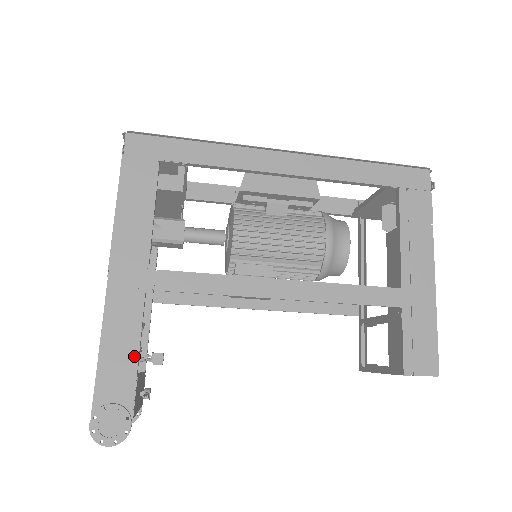
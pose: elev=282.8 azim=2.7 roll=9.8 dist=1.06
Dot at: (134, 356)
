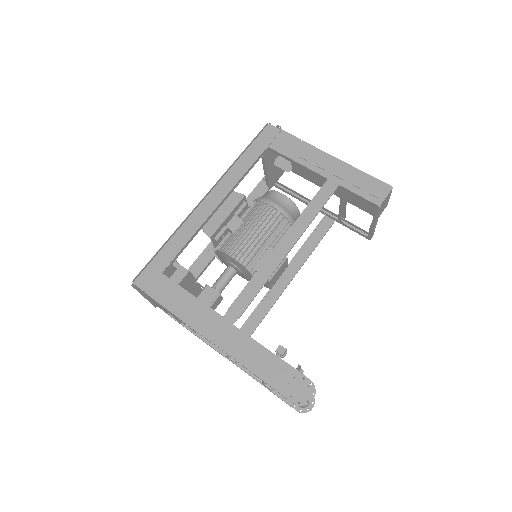
Dot at: (269, 354)
